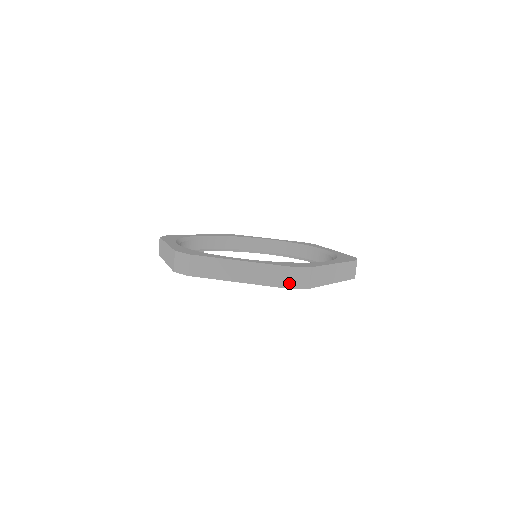
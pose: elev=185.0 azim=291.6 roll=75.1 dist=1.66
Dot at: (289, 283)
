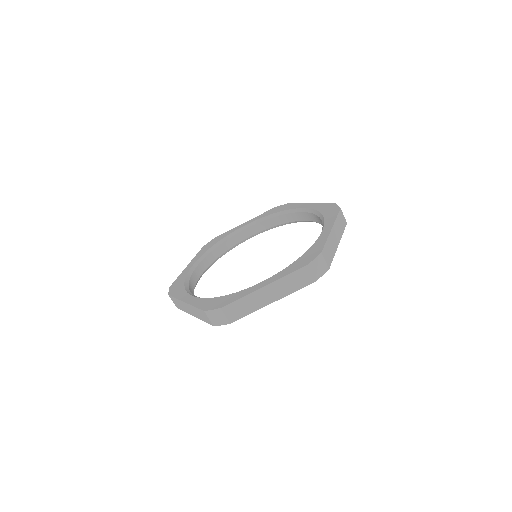
Dot at: (211, 322)
